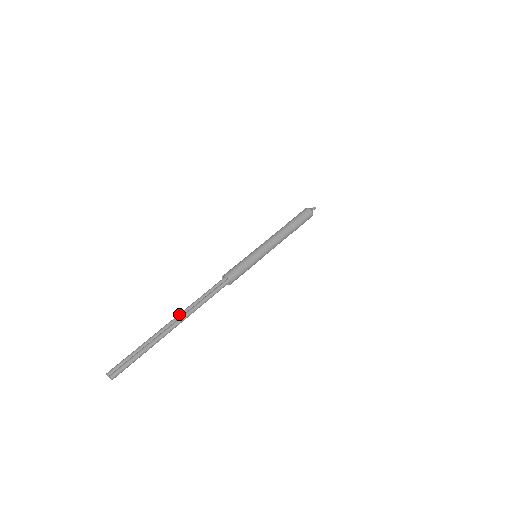
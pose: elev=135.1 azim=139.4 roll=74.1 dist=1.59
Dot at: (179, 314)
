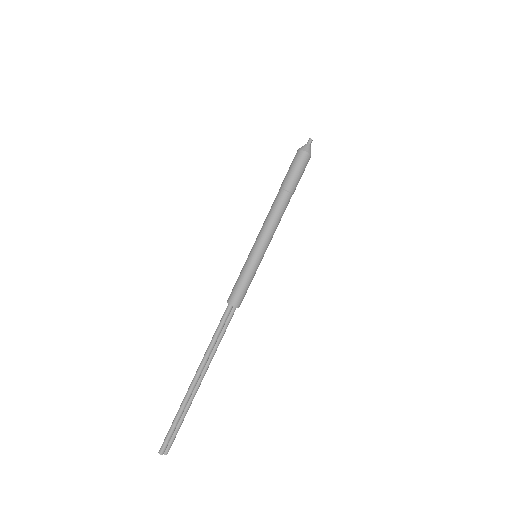
Dot at: (202, 370)
